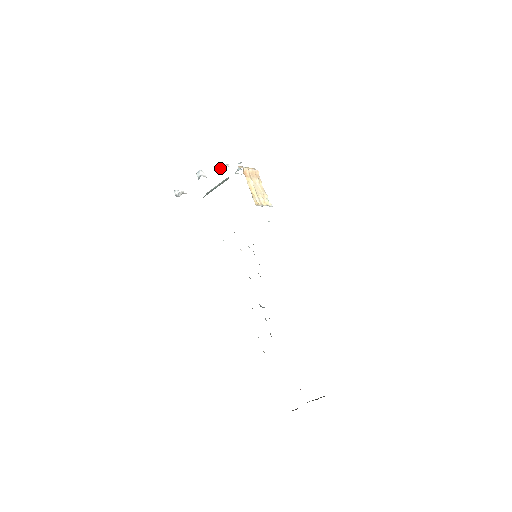
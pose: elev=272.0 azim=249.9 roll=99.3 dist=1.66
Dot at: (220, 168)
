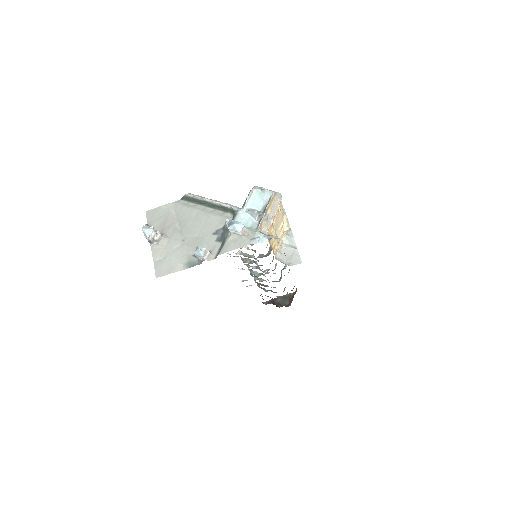
Dot at: (229, 230)
